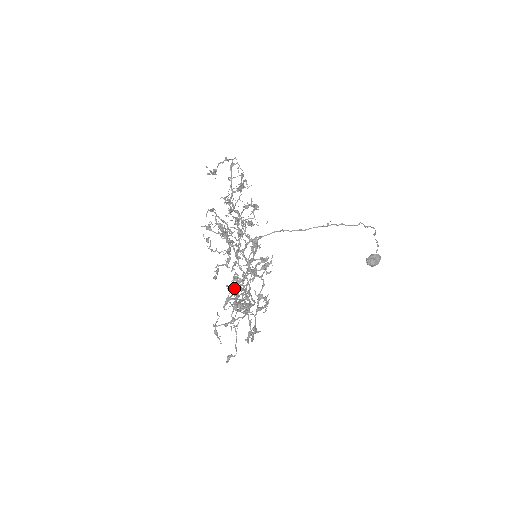
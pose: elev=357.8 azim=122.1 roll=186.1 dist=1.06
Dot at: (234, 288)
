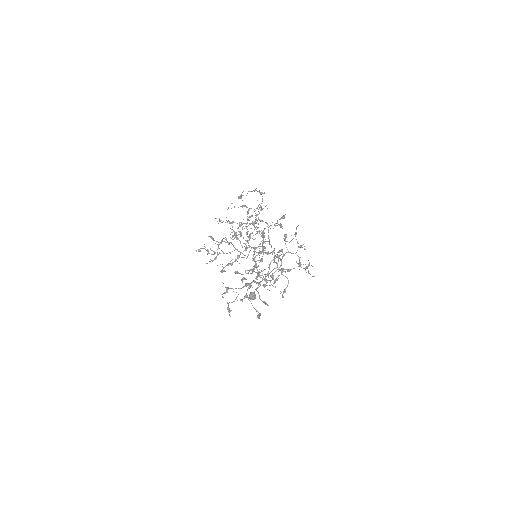
Dot at: (270, 264)
